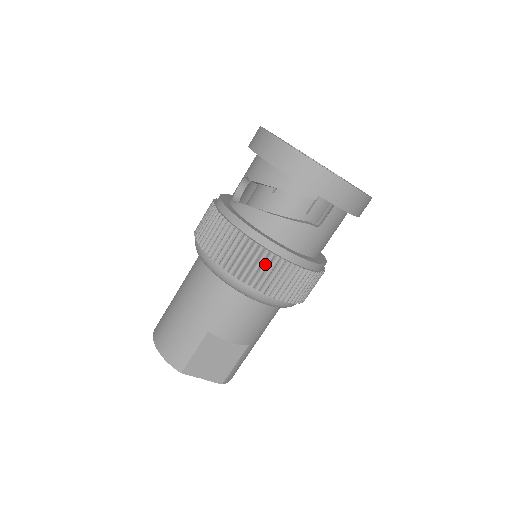
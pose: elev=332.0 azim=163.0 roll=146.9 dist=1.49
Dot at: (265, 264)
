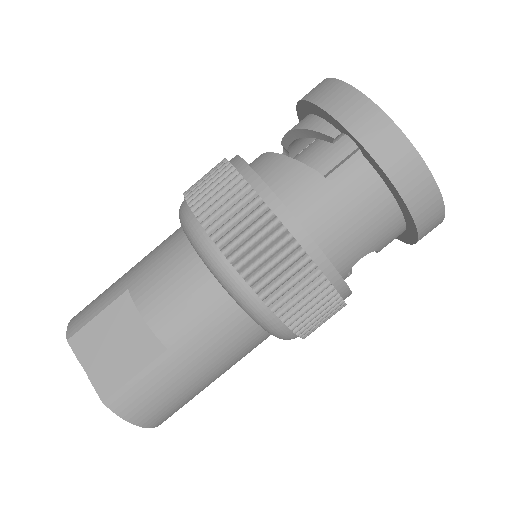
Dot at: (228, 190)
